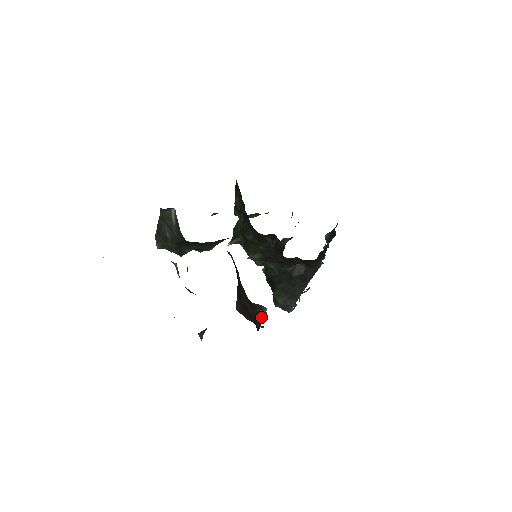
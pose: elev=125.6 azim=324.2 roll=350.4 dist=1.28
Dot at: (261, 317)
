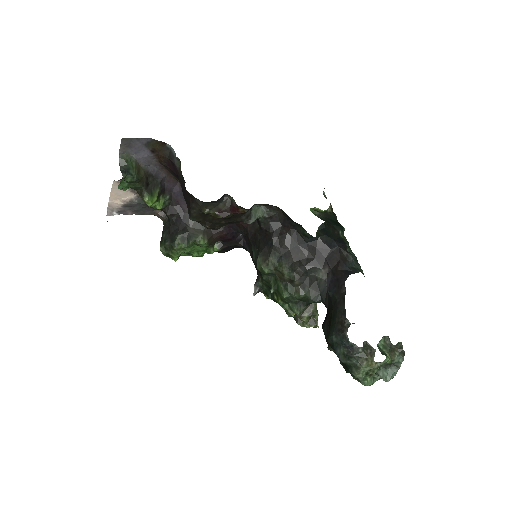
Dot at: (181, 171)
